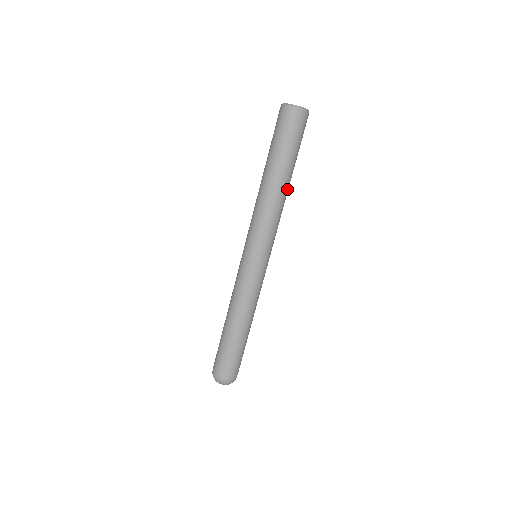
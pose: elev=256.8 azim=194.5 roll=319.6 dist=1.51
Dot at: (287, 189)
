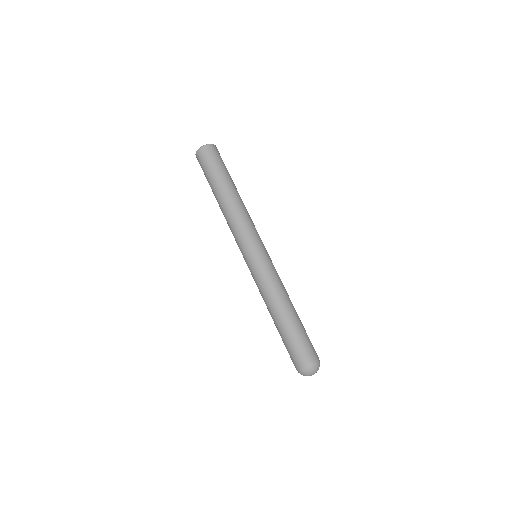
Dot at: (240, 197)
